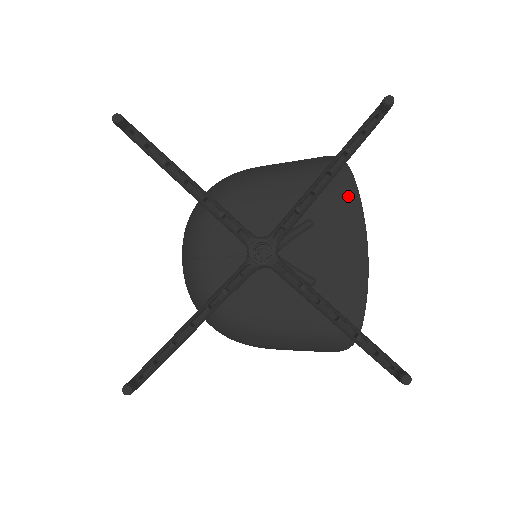
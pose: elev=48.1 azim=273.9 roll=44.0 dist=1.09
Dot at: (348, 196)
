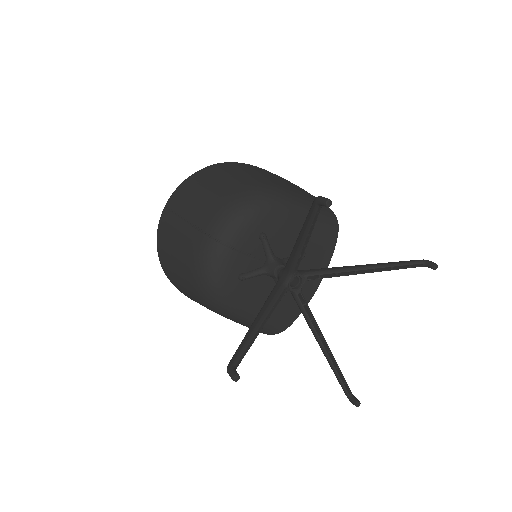
Dot at: (330, 246)
